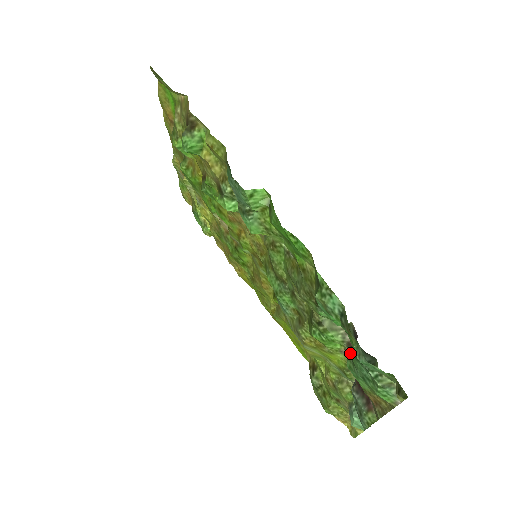
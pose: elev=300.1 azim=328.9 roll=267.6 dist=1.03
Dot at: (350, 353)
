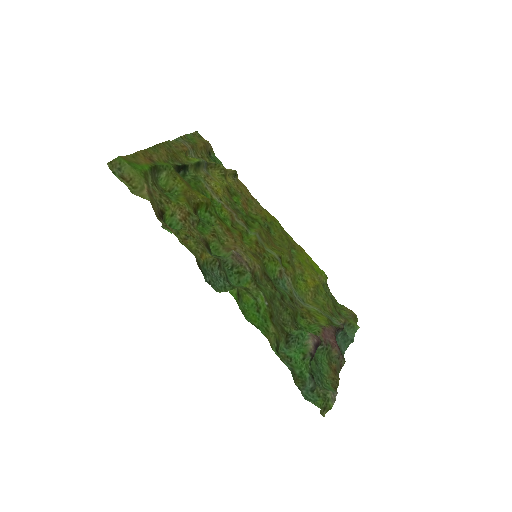
Dot at: (310, 363)
